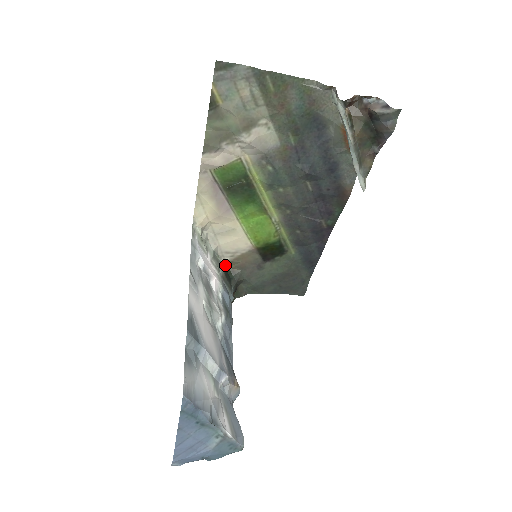
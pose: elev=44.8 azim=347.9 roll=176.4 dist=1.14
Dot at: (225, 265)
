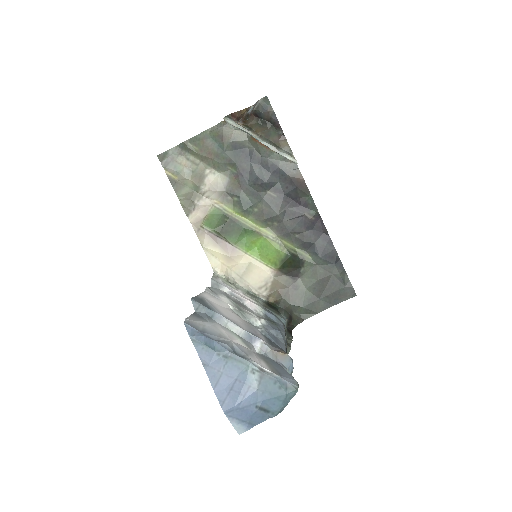
Dot at: (267, 301)
